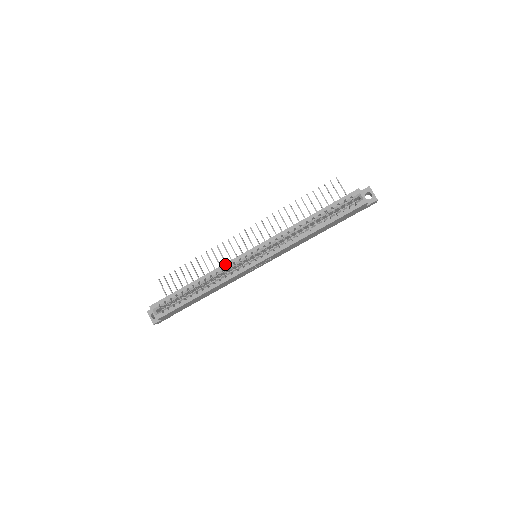
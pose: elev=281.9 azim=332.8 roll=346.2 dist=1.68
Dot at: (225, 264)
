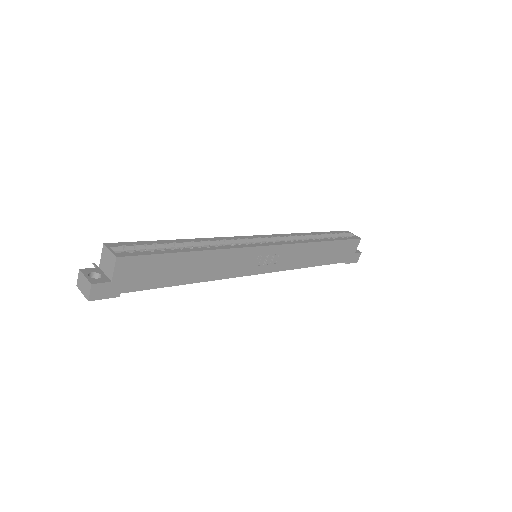
Dot at: (227, 237)
